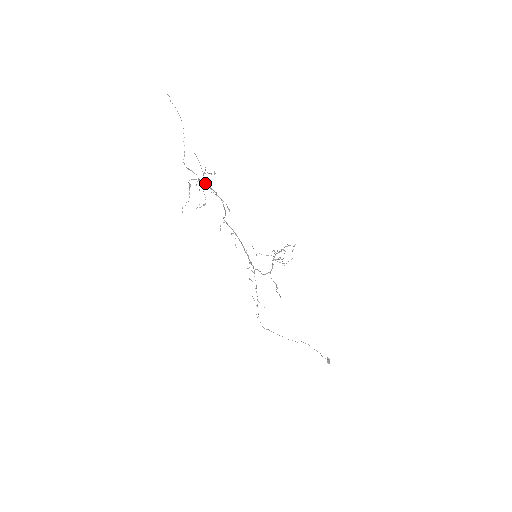
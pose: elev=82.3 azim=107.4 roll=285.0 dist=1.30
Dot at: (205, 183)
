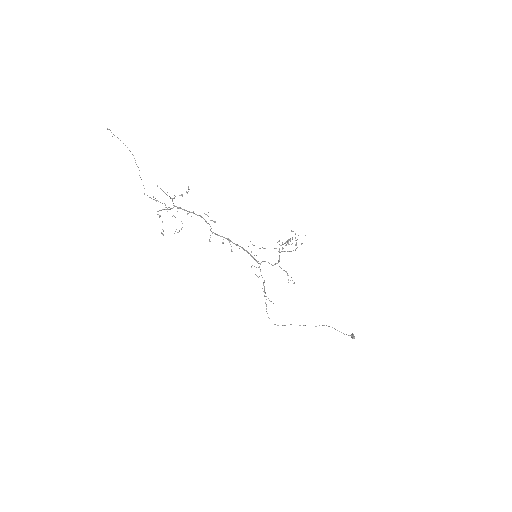
Dot at: (177, 208)
